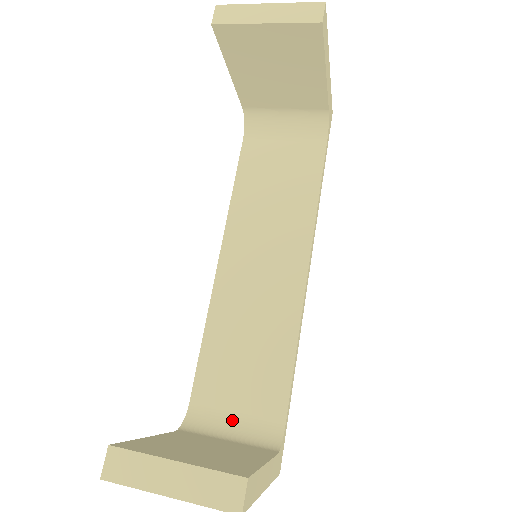
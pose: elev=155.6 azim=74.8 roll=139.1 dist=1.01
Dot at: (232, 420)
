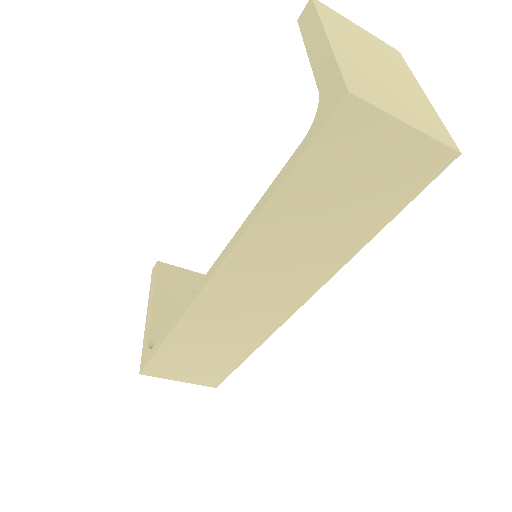
Dot at: occluded
